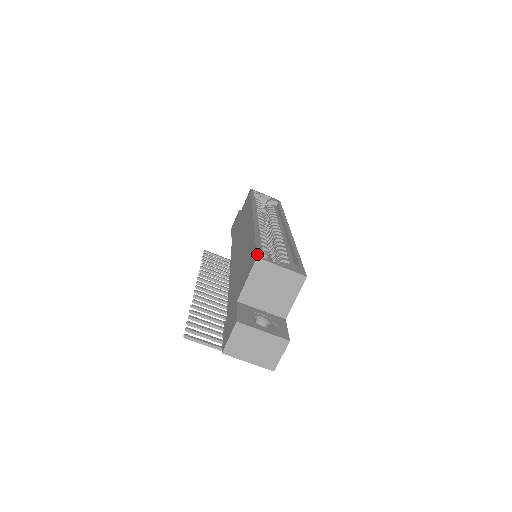
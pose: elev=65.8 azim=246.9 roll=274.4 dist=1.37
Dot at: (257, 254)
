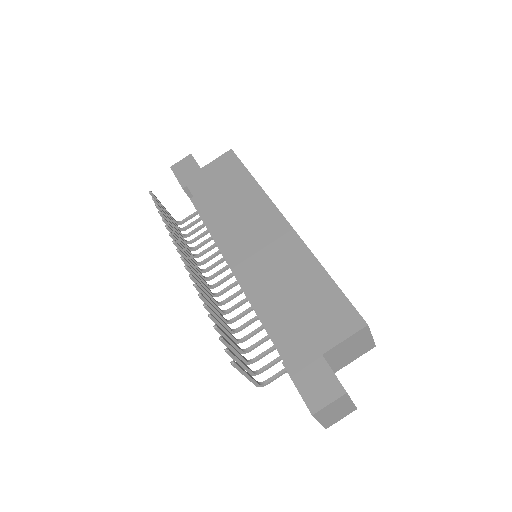
Dot at: occluded
